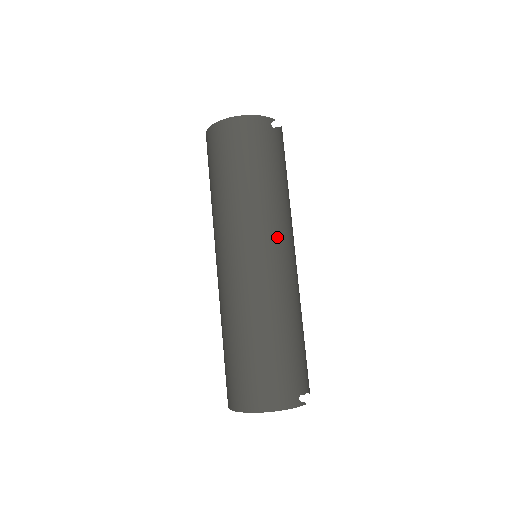
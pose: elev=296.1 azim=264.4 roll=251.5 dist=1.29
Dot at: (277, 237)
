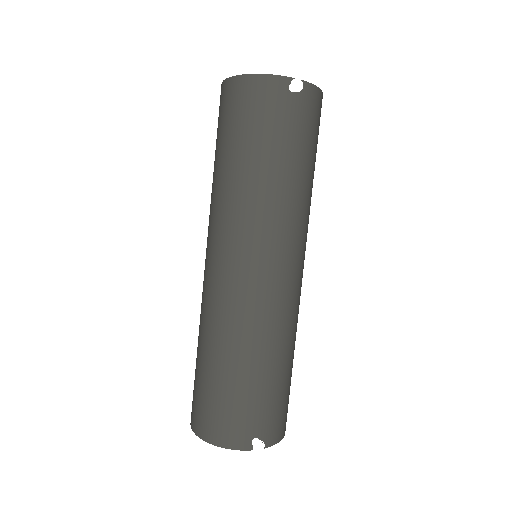
Dot at: (262, 245)
